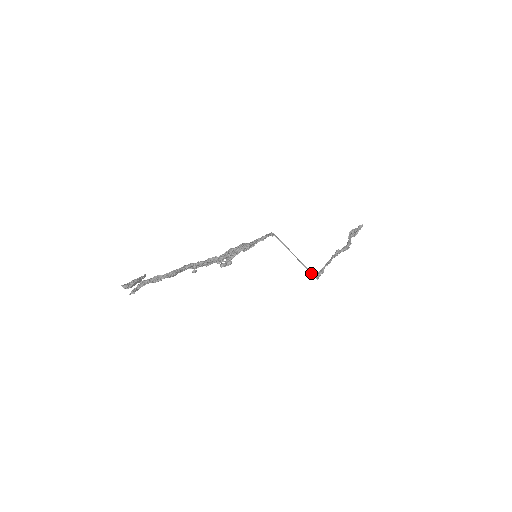
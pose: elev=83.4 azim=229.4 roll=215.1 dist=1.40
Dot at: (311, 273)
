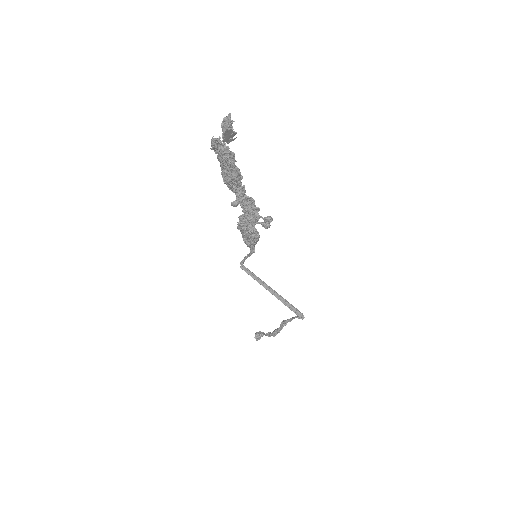
Dot at: (297, 309)
